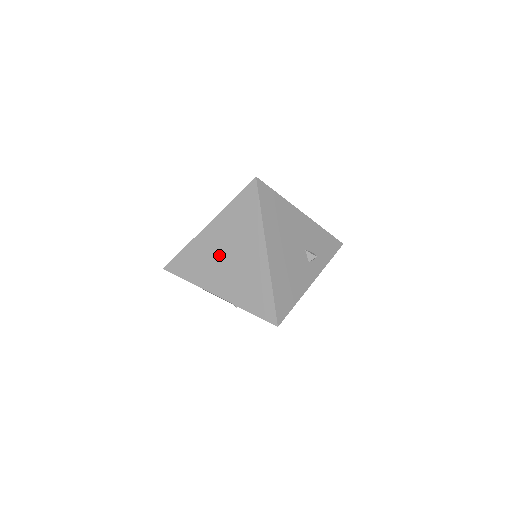
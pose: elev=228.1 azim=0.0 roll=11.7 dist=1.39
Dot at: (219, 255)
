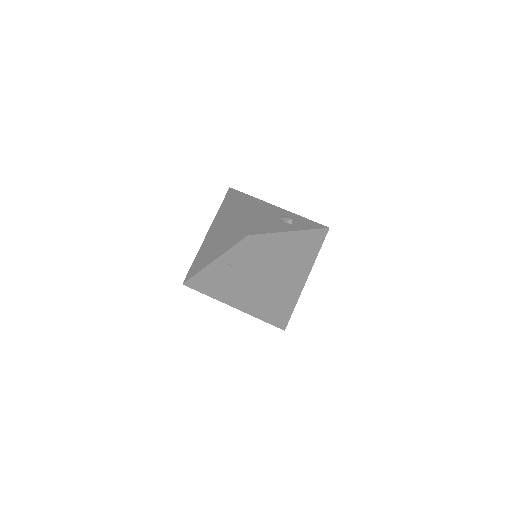
Dot at: (213, 240)
